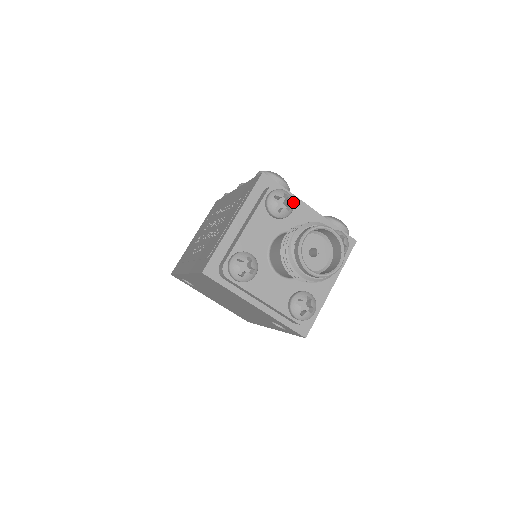
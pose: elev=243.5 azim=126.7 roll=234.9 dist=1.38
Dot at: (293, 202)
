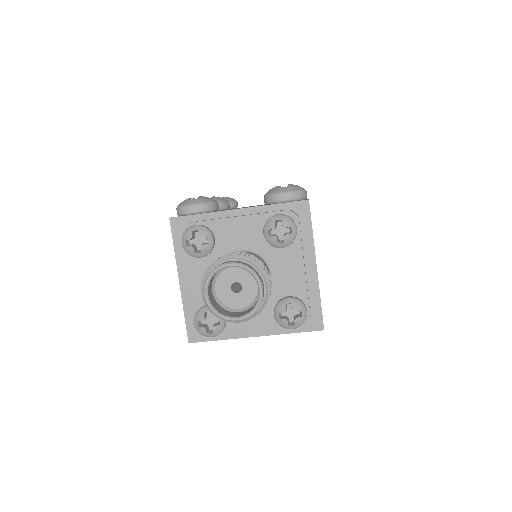
Dot at: (207, 230)
